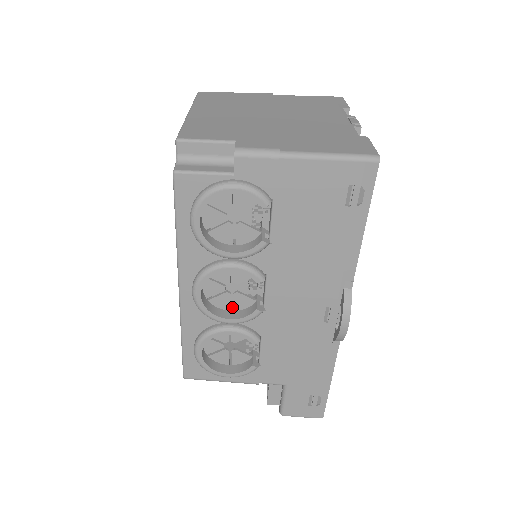
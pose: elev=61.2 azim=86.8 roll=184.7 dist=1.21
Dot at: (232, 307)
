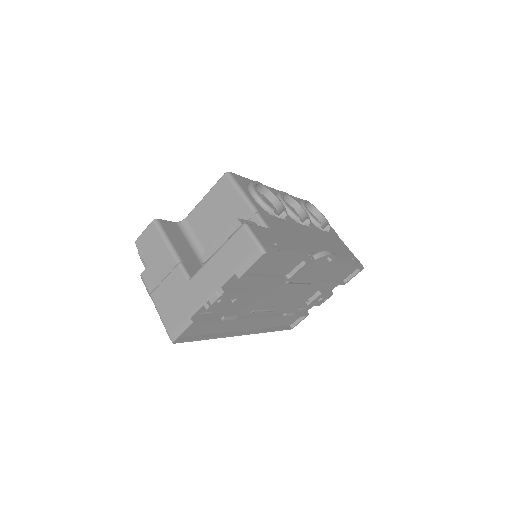
Dot at: occluded
